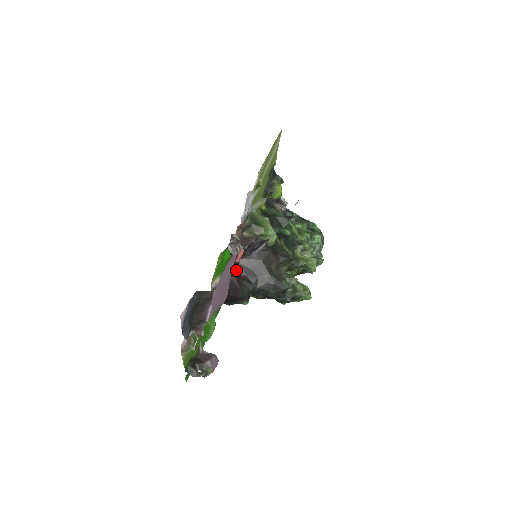
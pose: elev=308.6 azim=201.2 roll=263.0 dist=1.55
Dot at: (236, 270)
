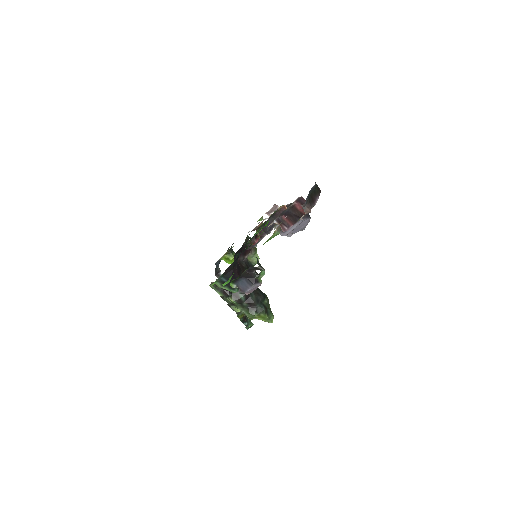
Dot at: occluded
